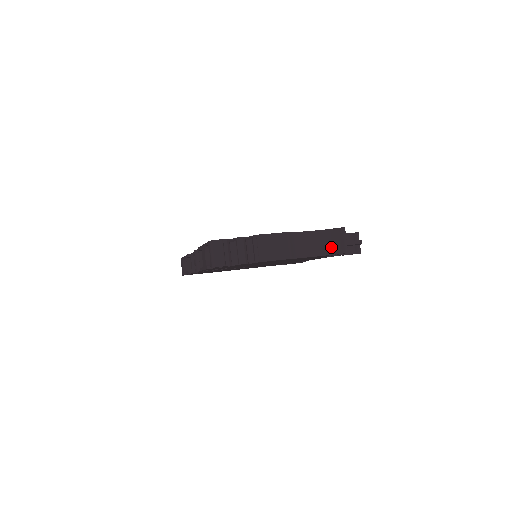
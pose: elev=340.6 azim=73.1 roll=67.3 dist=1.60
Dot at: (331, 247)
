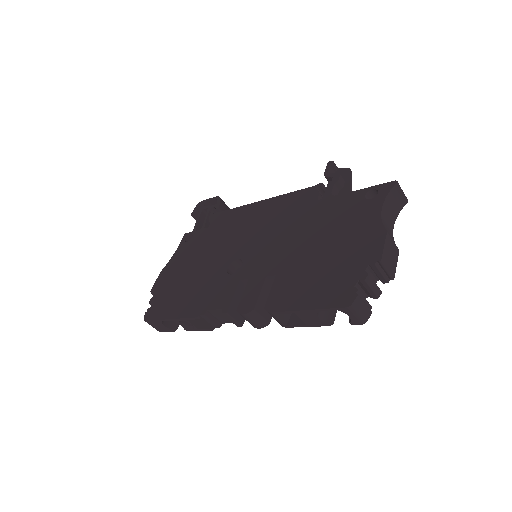
Dot at: (396, 207)
